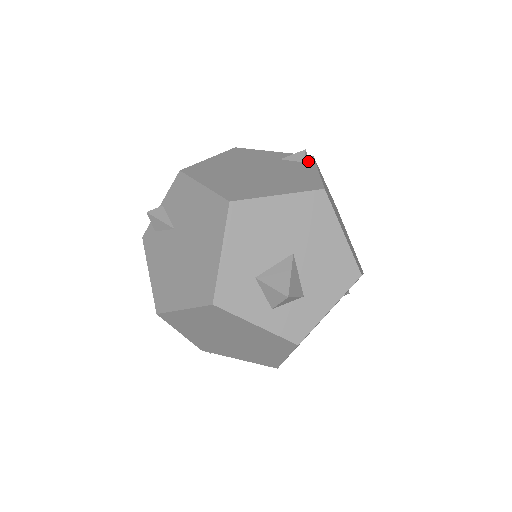
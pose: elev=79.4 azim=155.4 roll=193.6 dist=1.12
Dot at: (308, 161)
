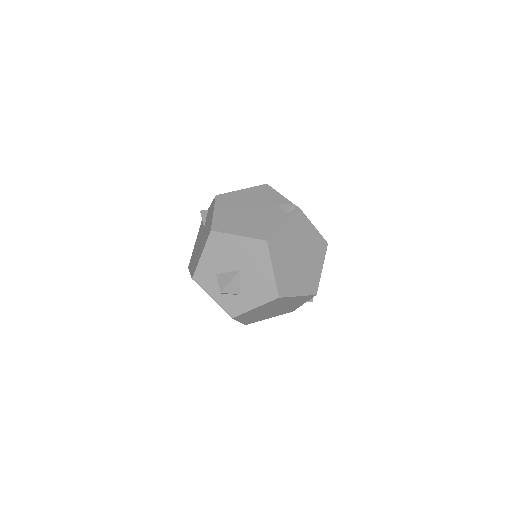
Dot at: (290, 213)
